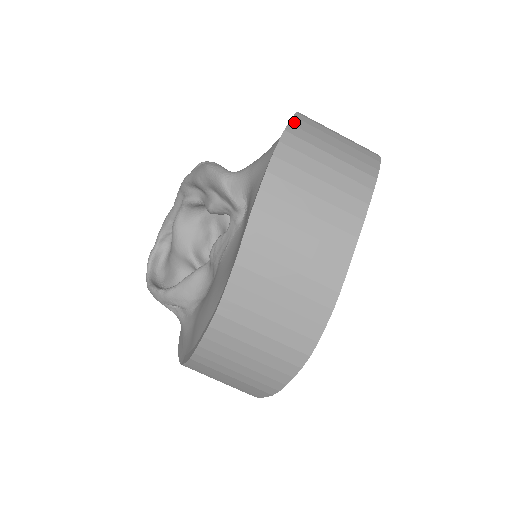
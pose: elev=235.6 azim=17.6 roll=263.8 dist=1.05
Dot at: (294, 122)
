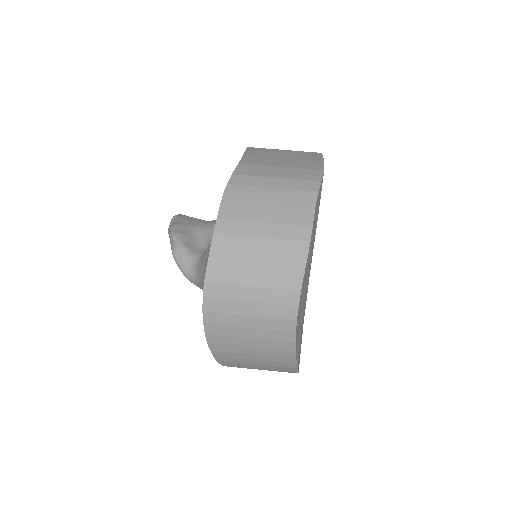
Dot at: (212, 261)
